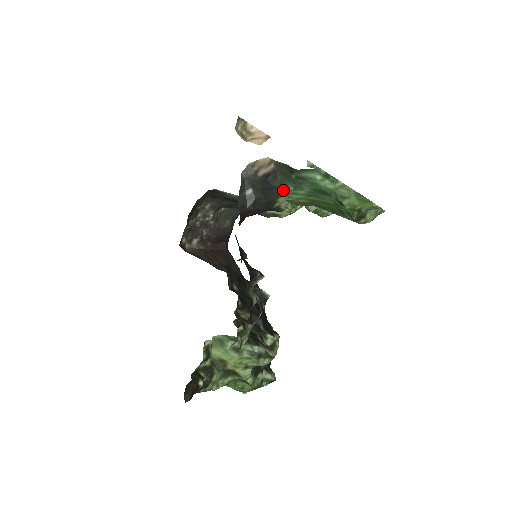
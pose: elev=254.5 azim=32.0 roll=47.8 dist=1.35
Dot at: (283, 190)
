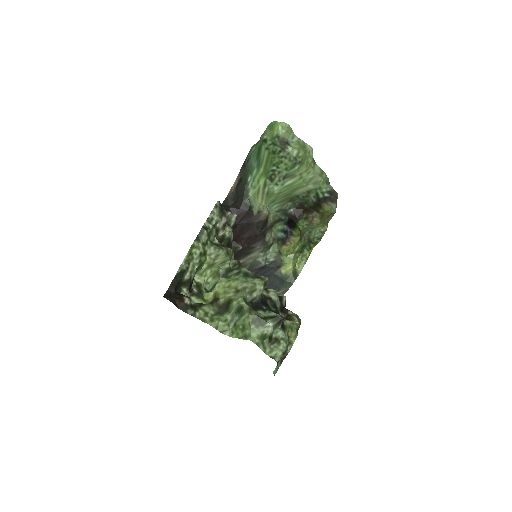
Dot at: (247, 183)
